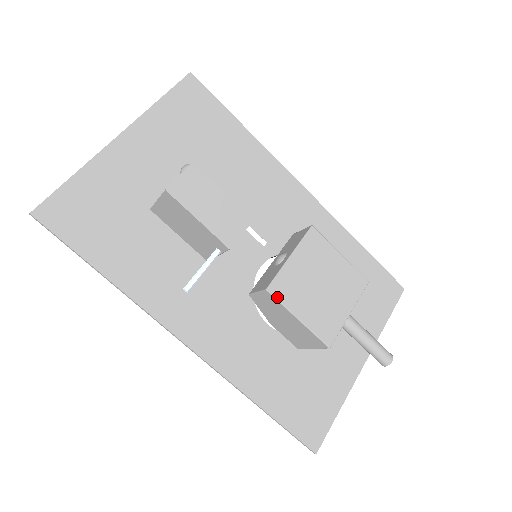
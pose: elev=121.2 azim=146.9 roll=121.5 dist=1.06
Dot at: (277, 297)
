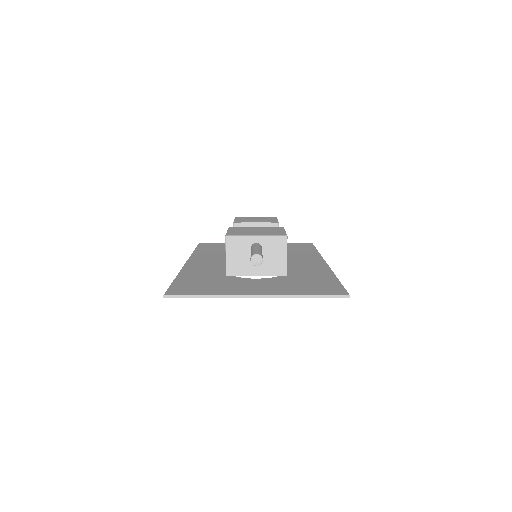
Dot at: (230, 228)
